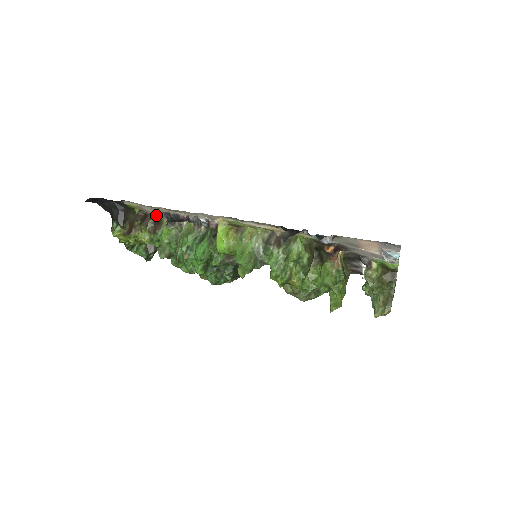
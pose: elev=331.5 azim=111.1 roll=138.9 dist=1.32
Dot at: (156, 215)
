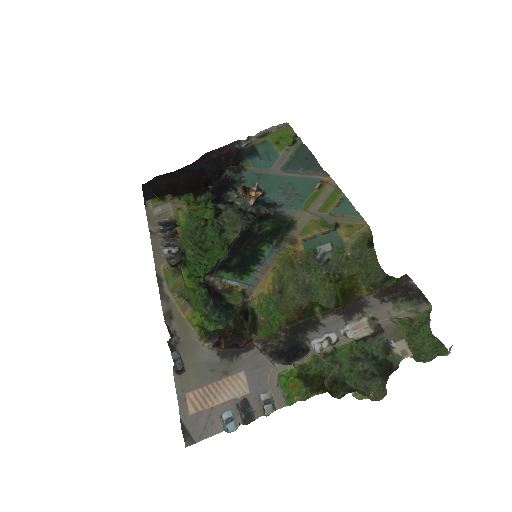
Dot at: (176, 202)
